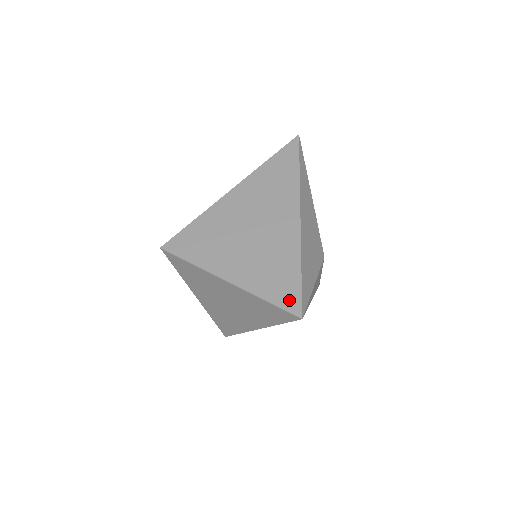
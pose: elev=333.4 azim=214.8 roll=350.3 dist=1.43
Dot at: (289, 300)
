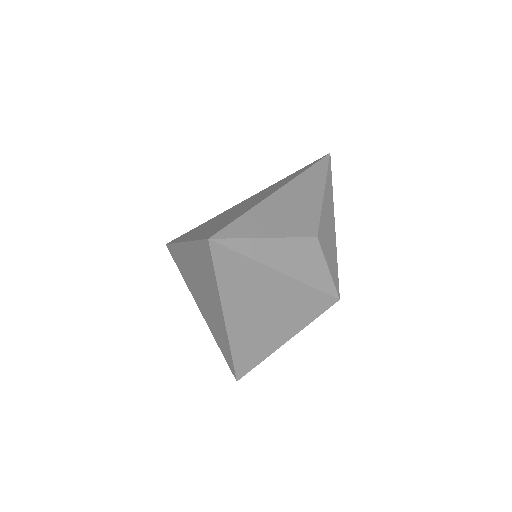
Dot at: (213, 232)
